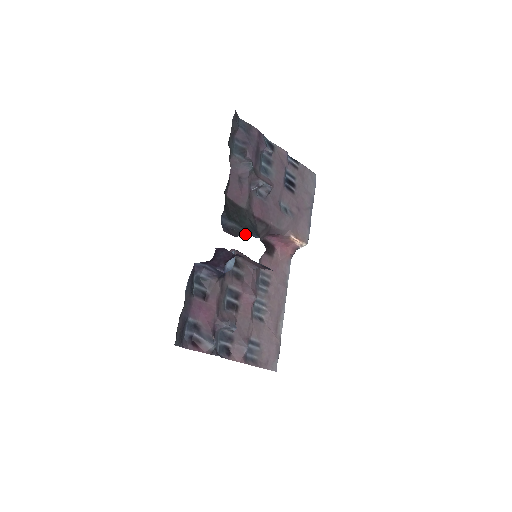
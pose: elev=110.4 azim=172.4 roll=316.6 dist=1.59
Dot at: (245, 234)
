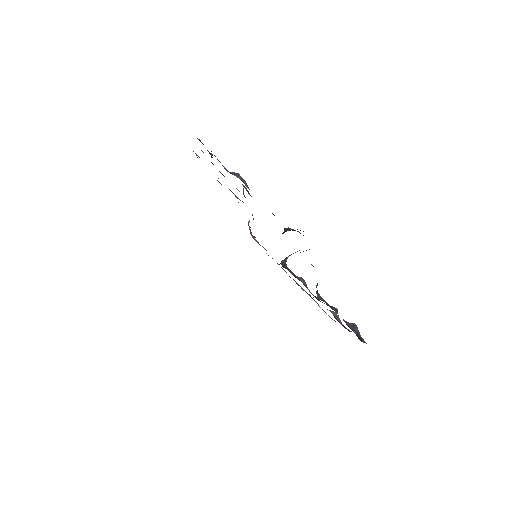
Dot at: occluded
